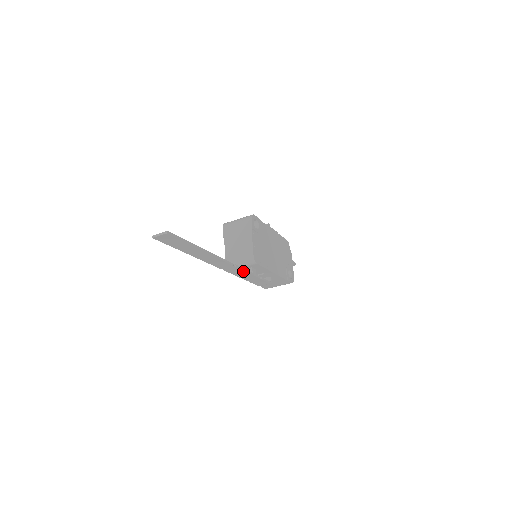
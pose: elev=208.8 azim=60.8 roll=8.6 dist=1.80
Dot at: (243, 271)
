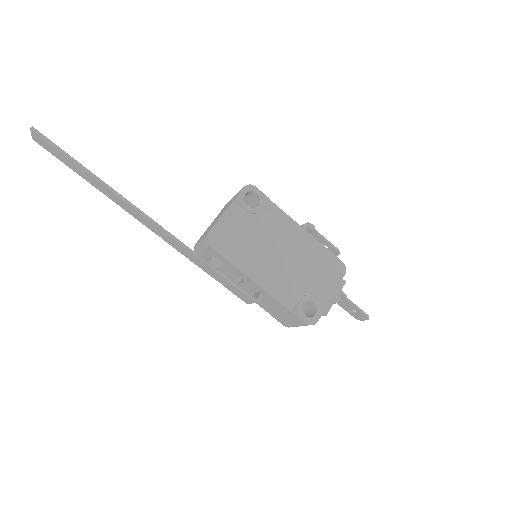
Dot at: (187, 250)
